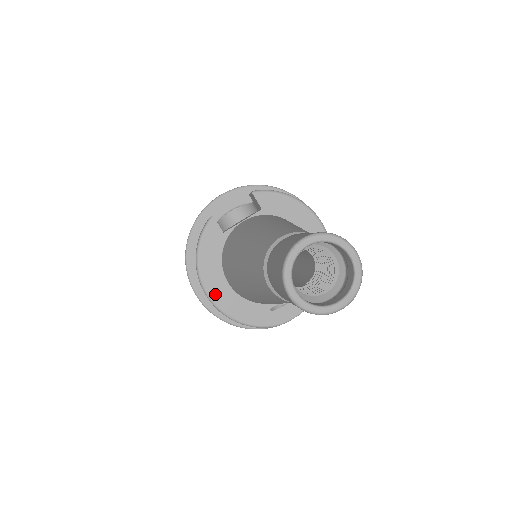
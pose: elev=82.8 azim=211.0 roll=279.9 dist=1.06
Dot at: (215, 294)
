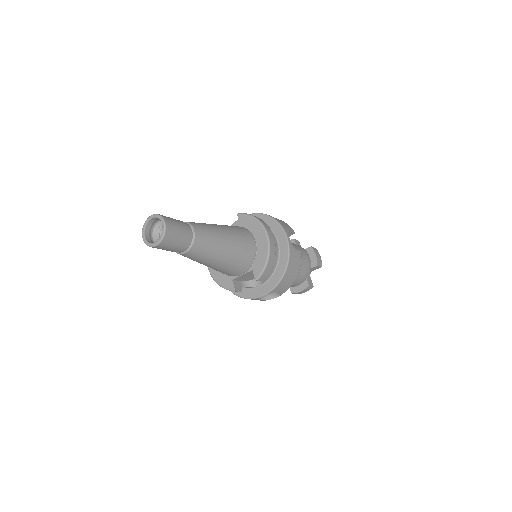
Dot at: occluded
